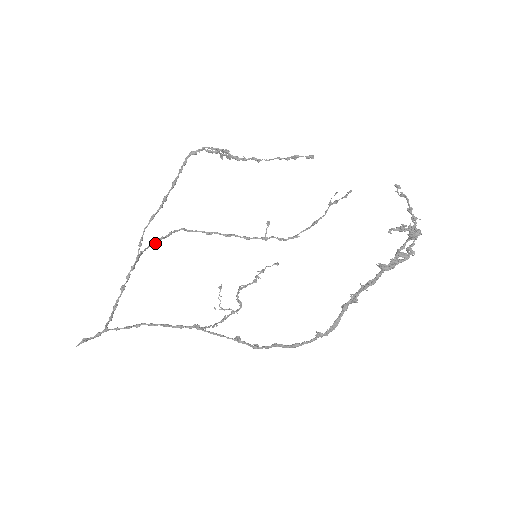
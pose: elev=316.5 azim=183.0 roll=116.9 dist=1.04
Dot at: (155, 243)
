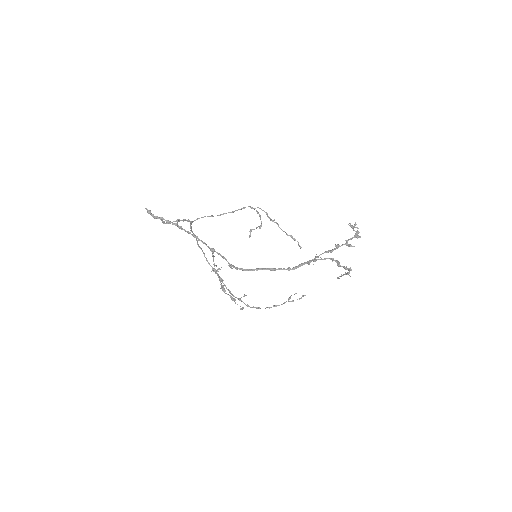
Dot at: occluded
